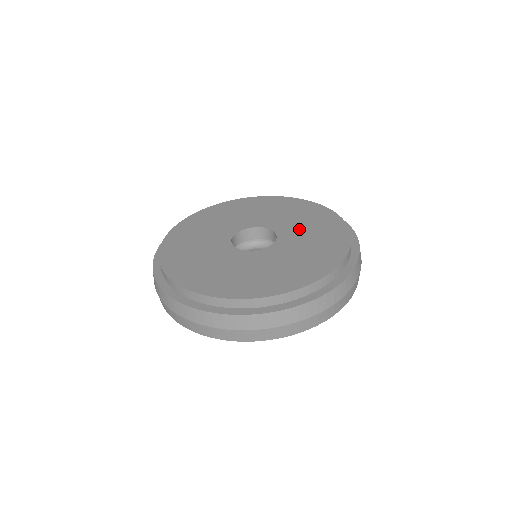
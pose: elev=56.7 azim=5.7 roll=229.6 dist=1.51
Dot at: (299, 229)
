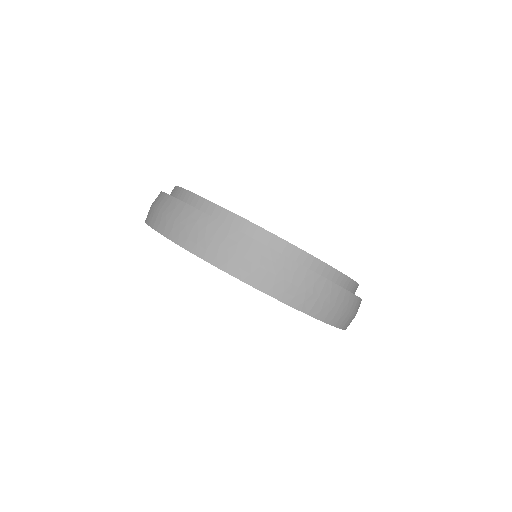
Dot at: occluded
